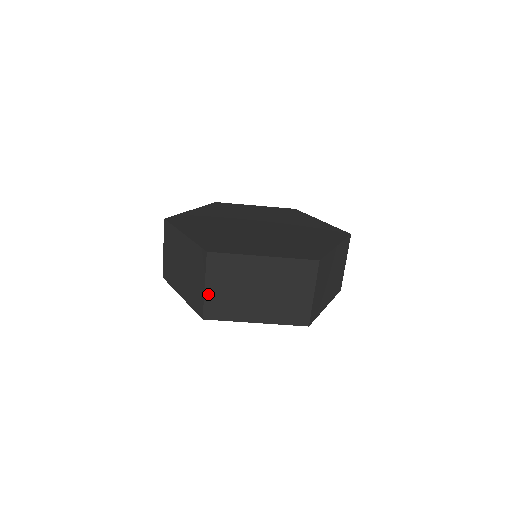
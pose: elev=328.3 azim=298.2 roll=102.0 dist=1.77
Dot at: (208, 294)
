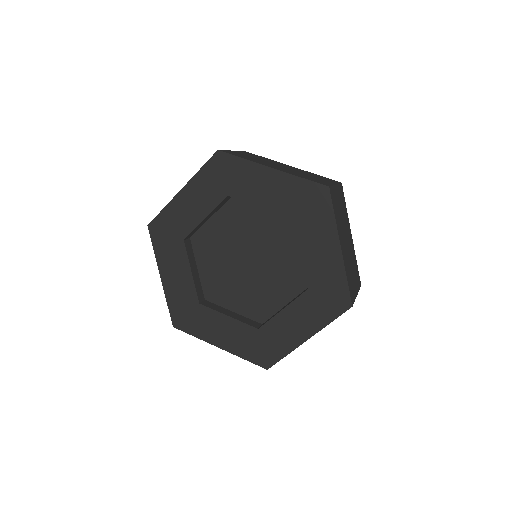
Dot at: occluded
